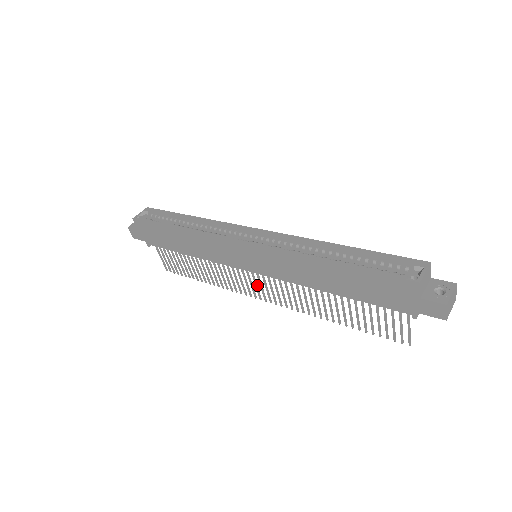
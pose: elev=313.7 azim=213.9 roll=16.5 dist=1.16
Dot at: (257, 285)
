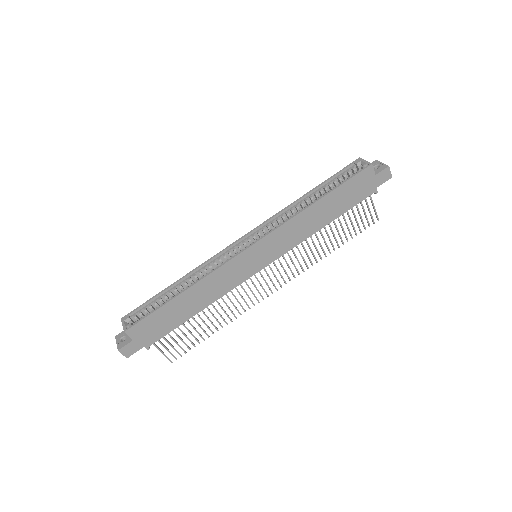
Dot at: (266, 282)
